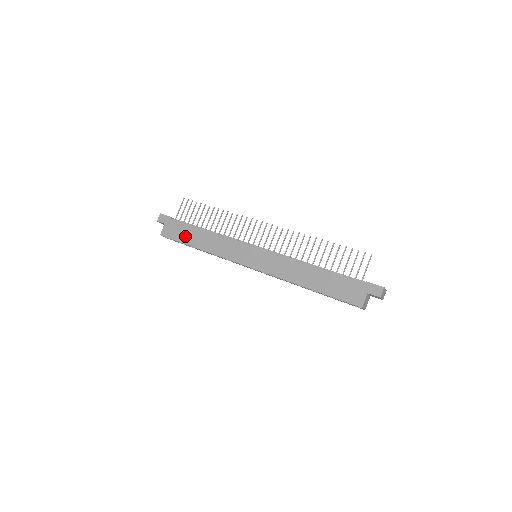
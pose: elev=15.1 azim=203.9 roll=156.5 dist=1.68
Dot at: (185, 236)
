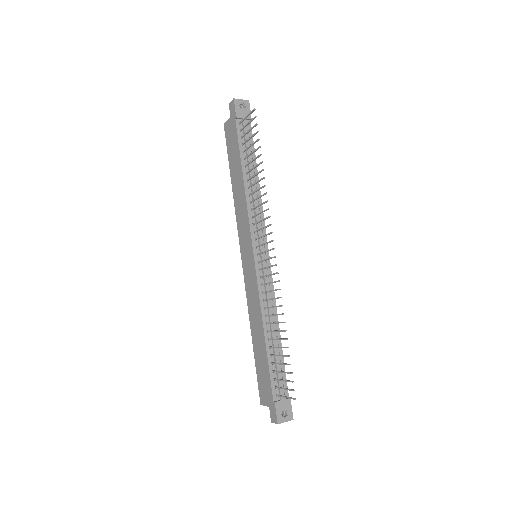
Dot at: (232, 157)
